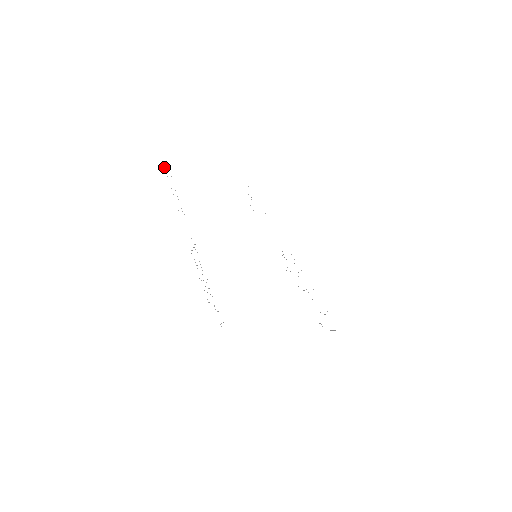
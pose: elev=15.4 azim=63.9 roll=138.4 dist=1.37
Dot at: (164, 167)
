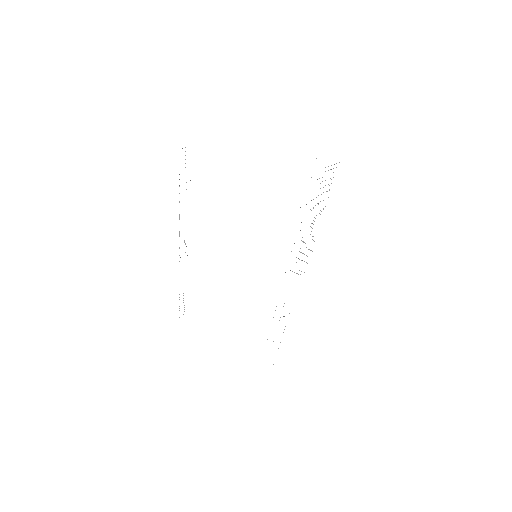
Dot at: occluded
